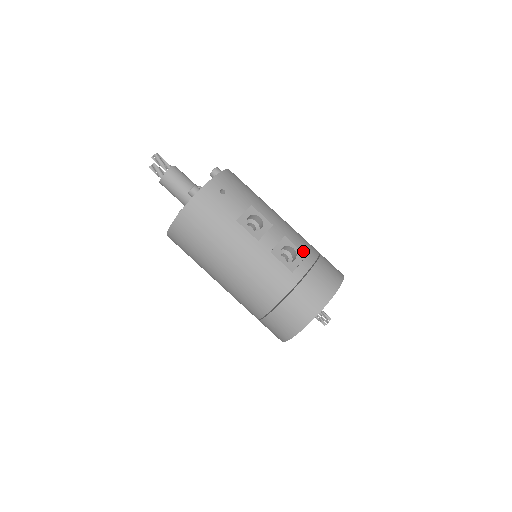
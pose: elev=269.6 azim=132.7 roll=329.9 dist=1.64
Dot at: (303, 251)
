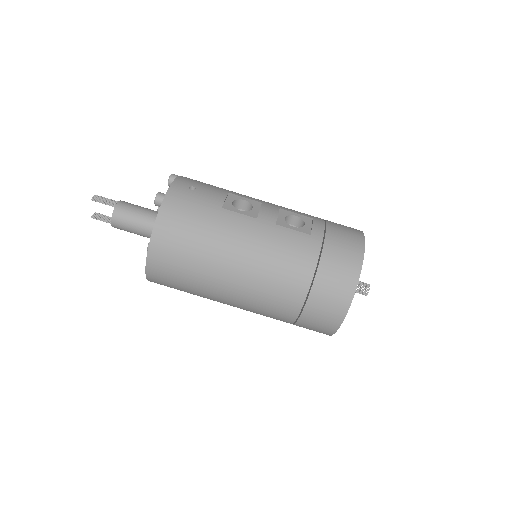
Dot at: (306, 216)
